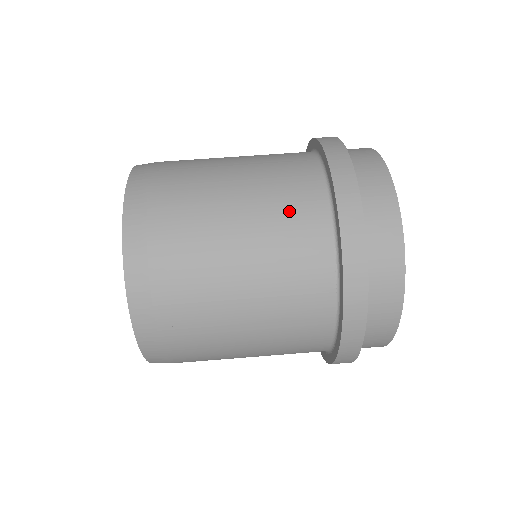
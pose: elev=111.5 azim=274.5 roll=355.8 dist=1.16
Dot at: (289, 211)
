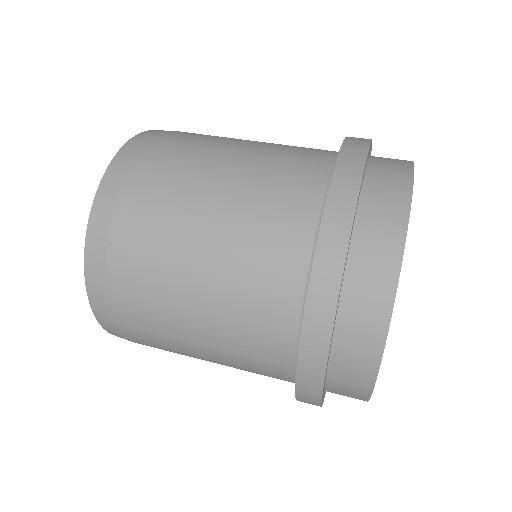
Dot at: occluded
